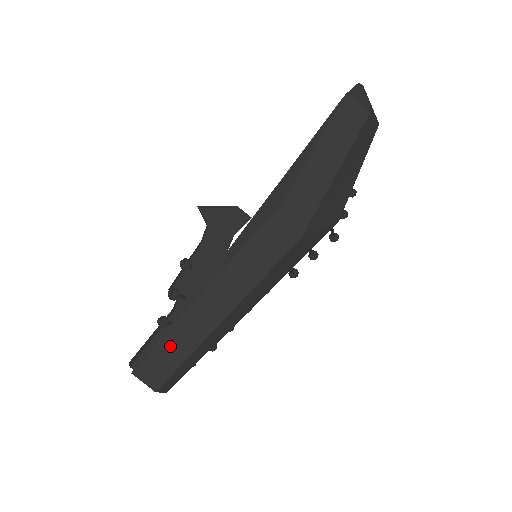
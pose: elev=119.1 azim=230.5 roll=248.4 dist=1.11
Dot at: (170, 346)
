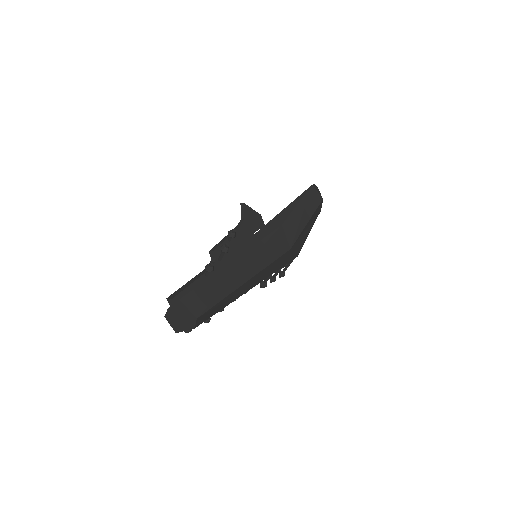
Dot at: (210, 288)
